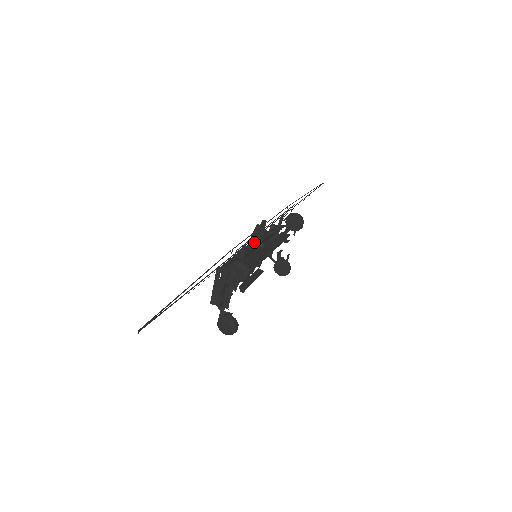
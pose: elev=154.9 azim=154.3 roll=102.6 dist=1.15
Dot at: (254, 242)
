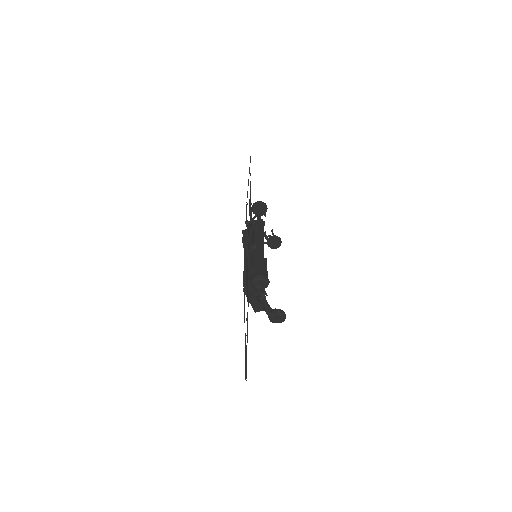
Dot at: occluded
